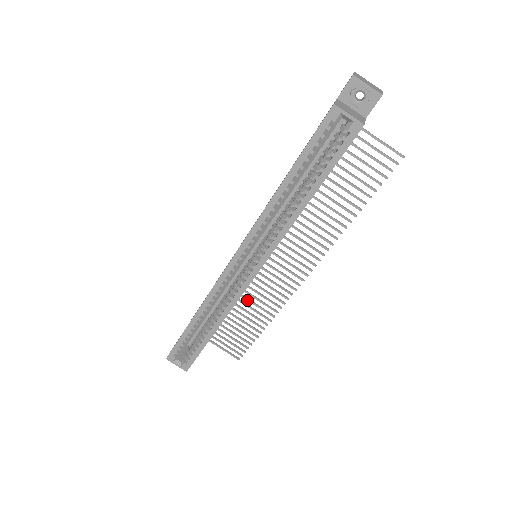
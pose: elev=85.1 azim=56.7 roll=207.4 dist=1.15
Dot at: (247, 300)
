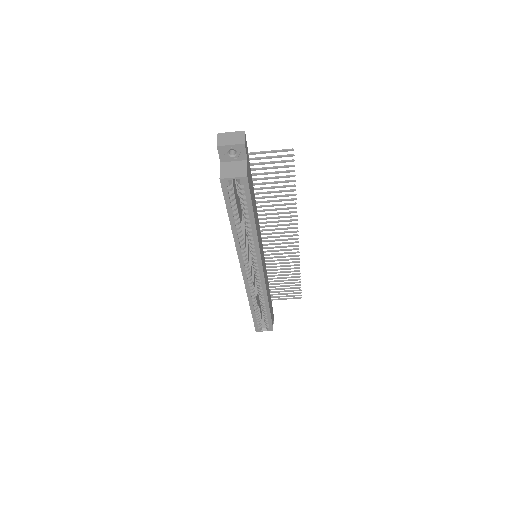
Dot at: (275, 270)
